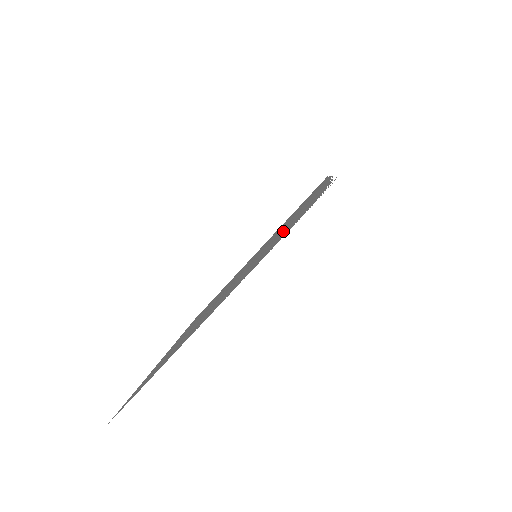
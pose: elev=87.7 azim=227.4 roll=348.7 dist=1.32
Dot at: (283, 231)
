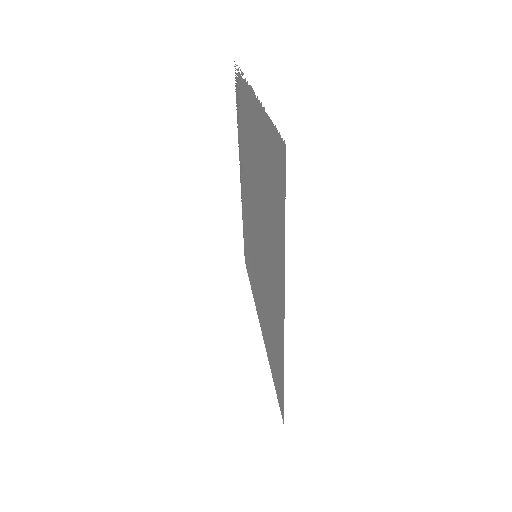
Dot at: (244, 142)
